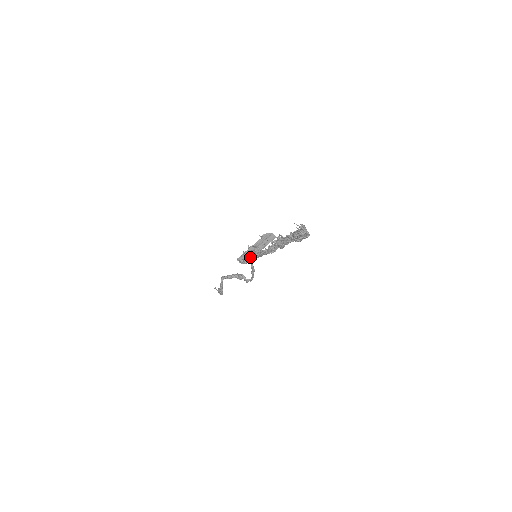
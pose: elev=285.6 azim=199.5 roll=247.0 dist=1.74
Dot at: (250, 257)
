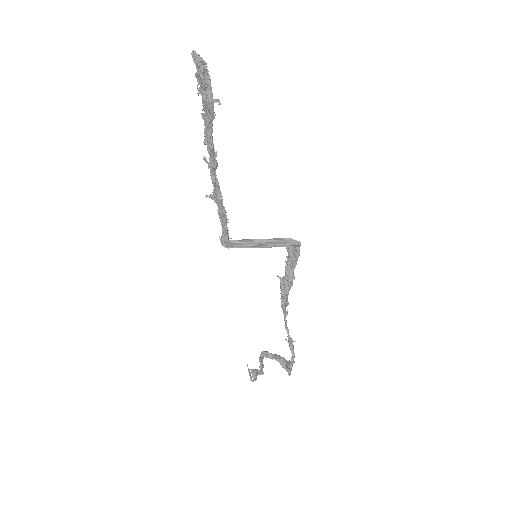
Dot at: (219, 217)
